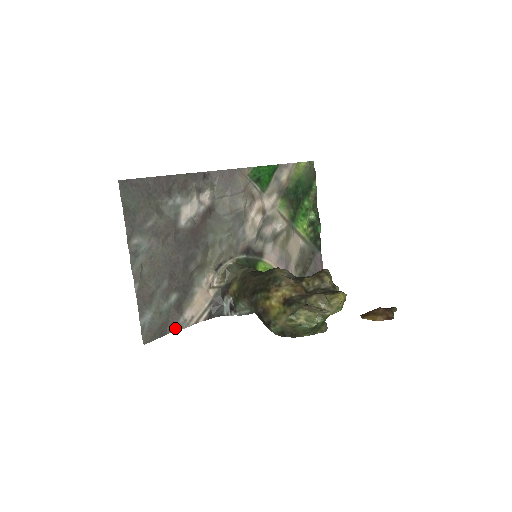
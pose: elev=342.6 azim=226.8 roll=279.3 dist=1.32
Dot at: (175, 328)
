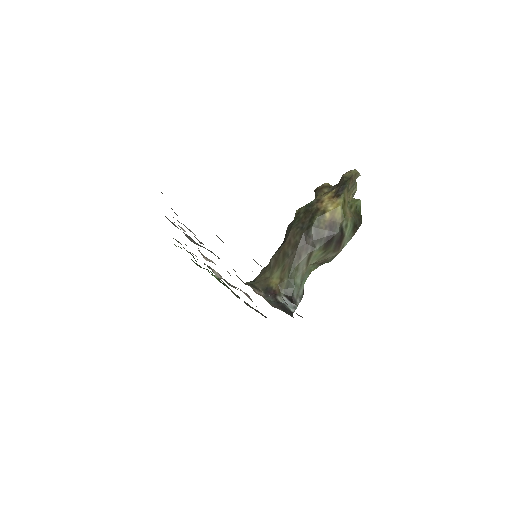
Dot at: (300, 316)
